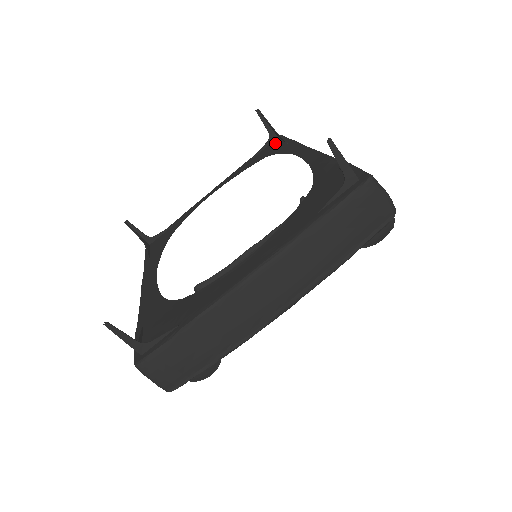
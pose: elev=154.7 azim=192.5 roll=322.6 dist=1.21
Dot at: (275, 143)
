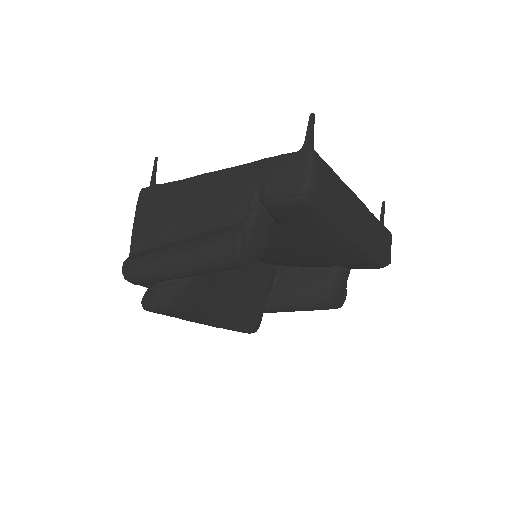
Dot at: occluded
